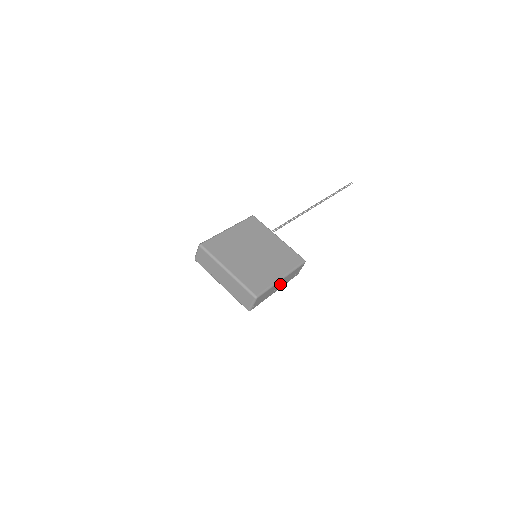
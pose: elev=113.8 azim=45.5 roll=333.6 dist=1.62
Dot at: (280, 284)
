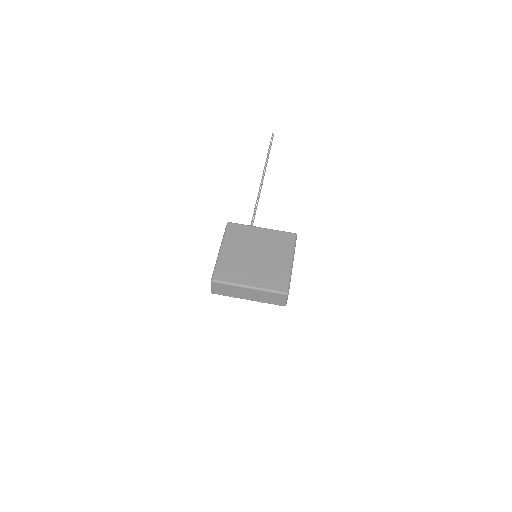
Dot at: occluded
